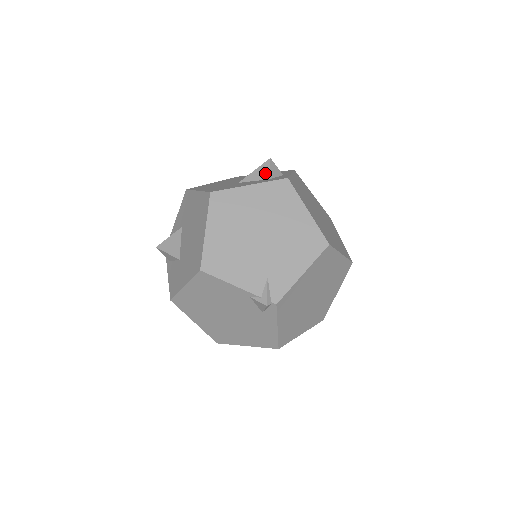
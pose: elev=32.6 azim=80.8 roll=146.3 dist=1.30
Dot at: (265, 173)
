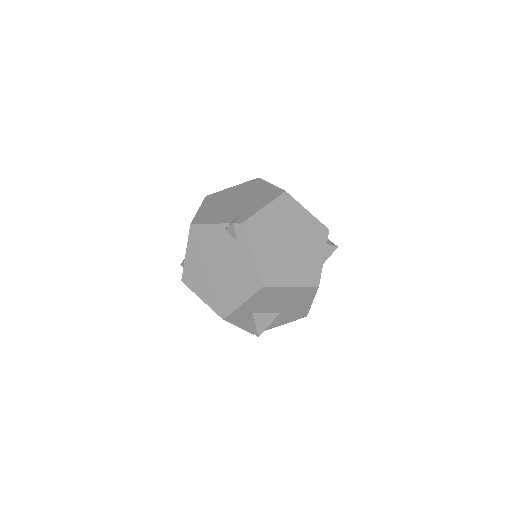
Dot at: occluded
